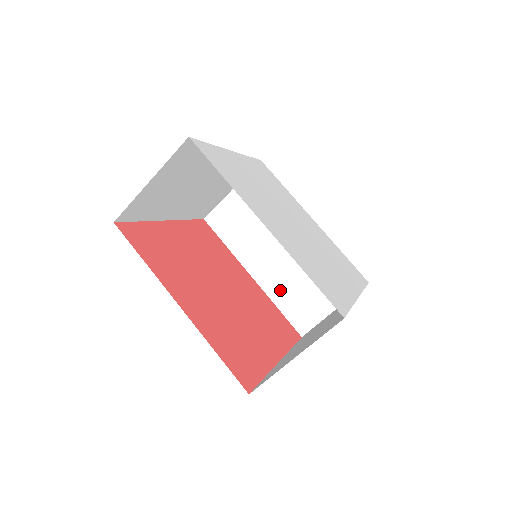
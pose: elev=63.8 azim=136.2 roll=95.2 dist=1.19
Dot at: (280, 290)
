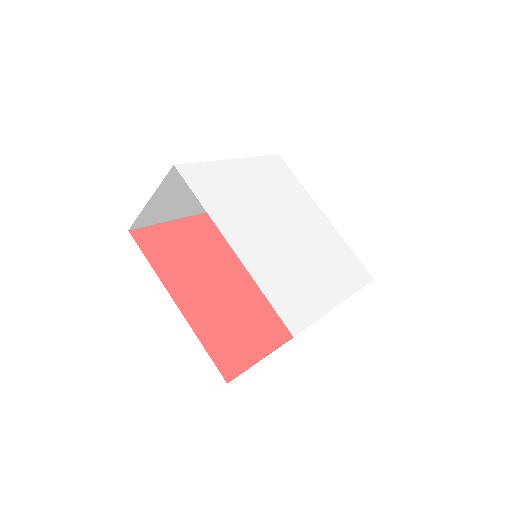
Dot at: occluded
